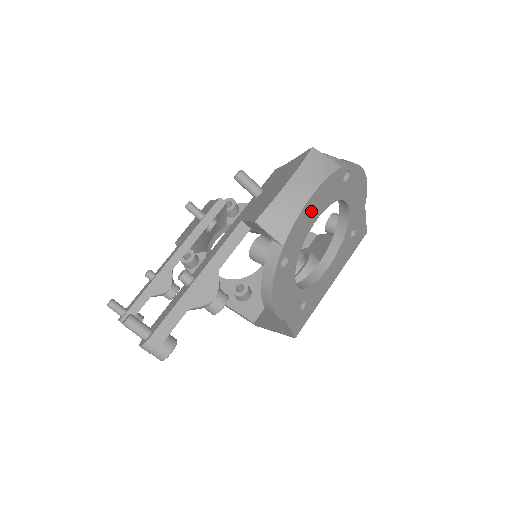
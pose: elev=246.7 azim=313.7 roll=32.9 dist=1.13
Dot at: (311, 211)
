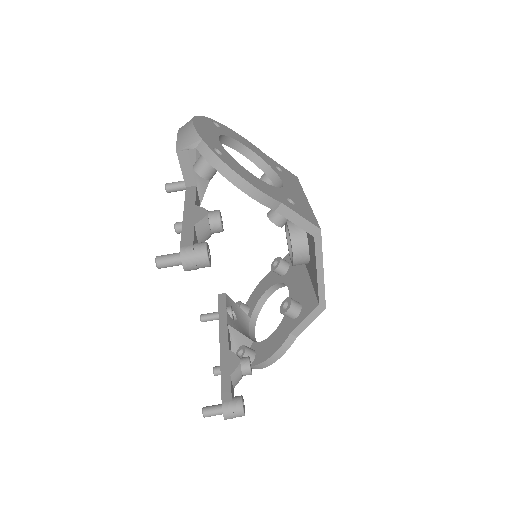
Dot at: (205, 130)
